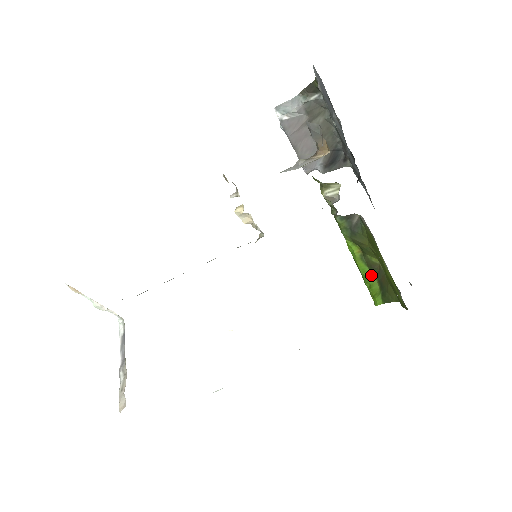
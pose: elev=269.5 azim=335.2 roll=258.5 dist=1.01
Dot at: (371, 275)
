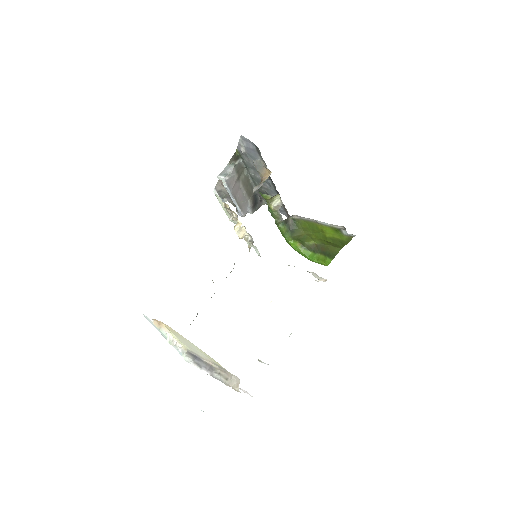
Dot at: (314, 254)
